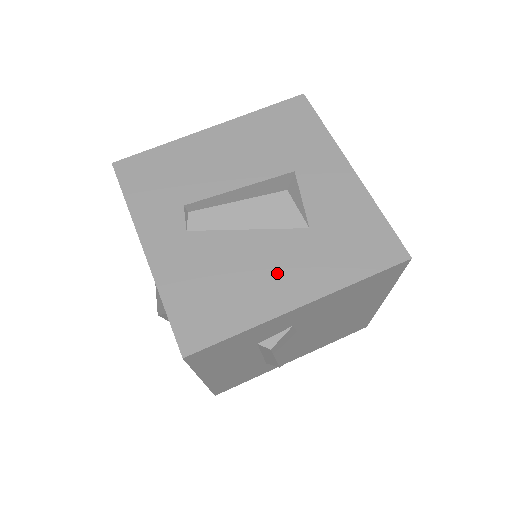
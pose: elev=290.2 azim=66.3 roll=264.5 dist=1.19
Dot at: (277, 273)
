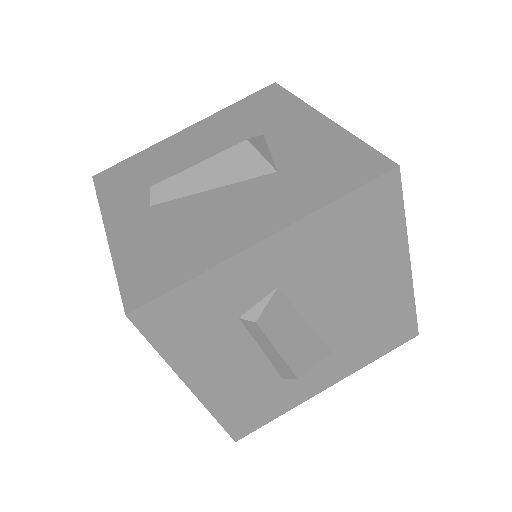
Dot at: (240, 216)
